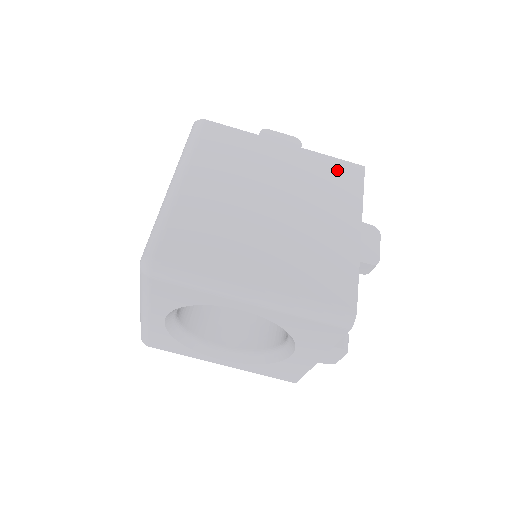
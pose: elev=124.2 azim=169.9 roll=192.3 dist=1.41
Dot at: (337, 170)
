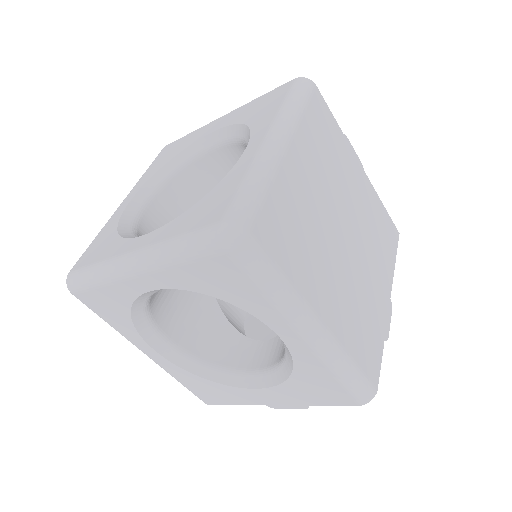
Dot at: (386, 224)
